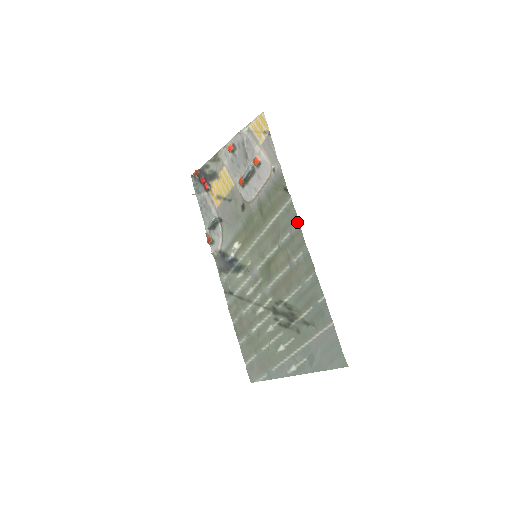
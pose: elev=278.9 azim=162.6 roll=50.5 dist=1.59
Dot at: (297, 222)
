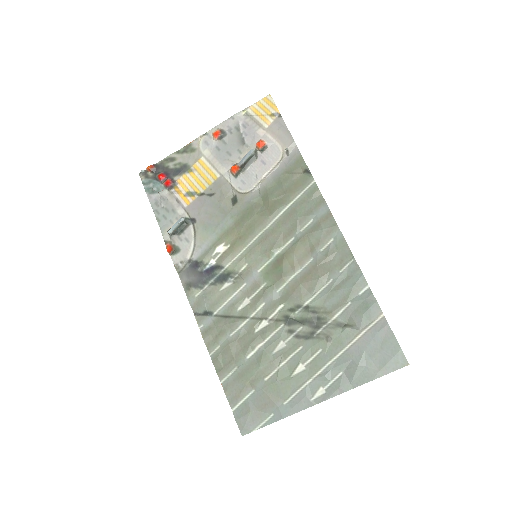
Dot at: (324, 205)
